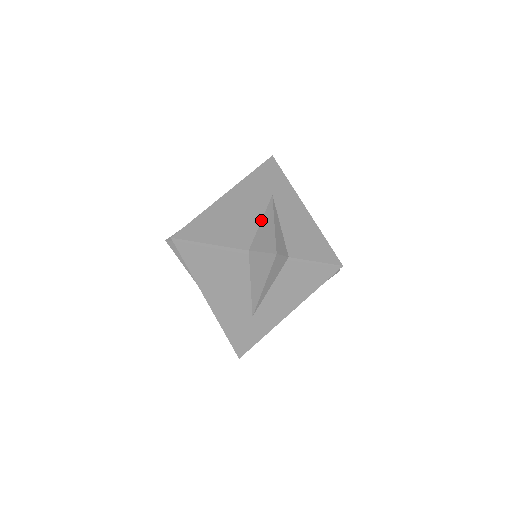
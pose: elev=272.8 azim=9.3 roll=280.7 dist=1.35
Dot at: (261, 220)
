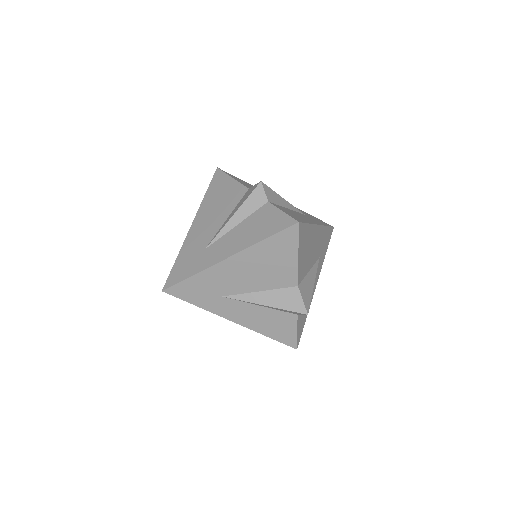
Dot at: occluded
